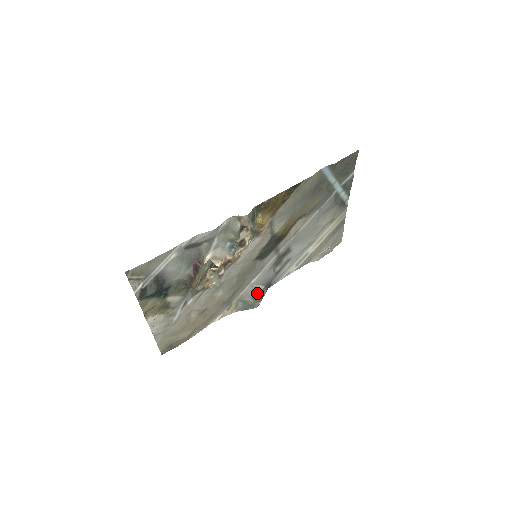
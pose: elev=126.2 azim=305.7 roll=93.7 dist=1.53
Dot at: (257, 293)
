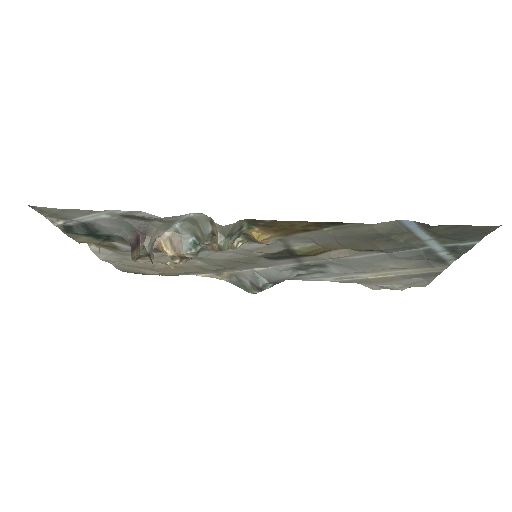
Dot at: (257, 282)
